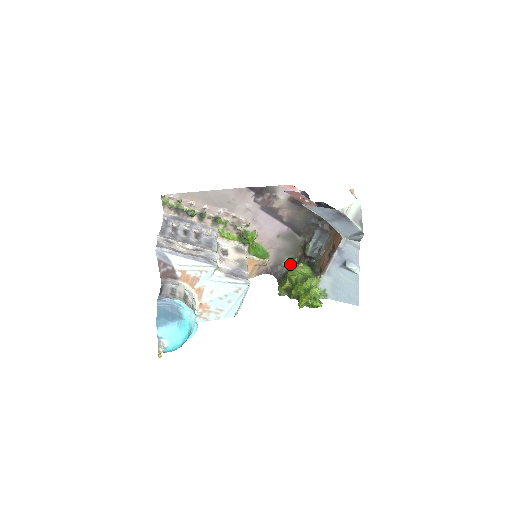
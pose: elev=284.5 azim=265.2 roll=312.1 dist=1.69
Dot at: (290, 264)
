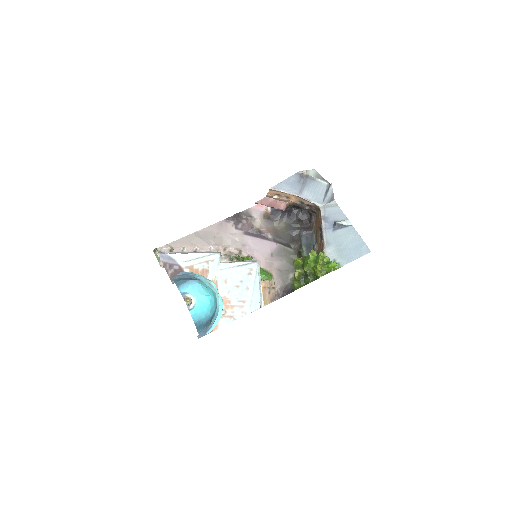
Dot at: occluded
